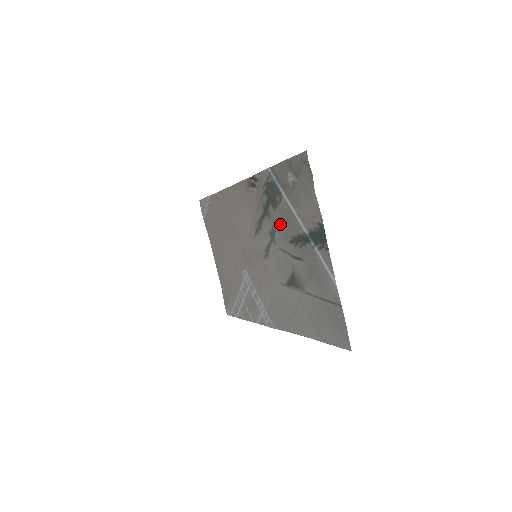
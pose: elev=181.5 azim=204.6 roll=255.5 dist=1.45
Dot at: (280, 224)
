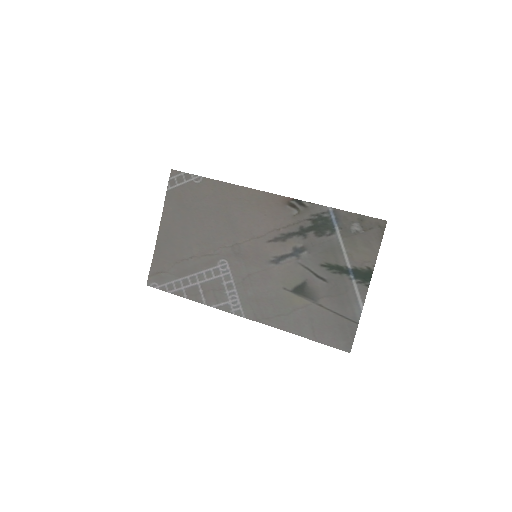
Dot at: (317, 249)
